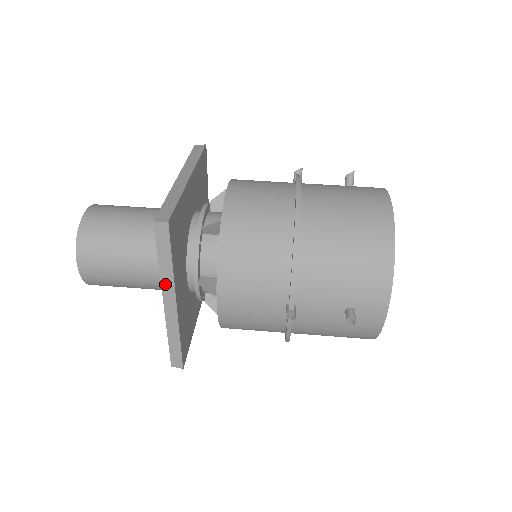
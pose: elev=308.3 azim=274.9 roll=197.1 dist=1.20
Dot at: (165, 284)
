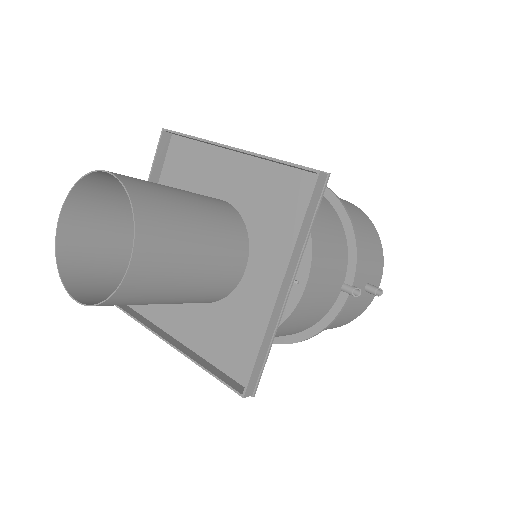
Dot at: (293, 260)
